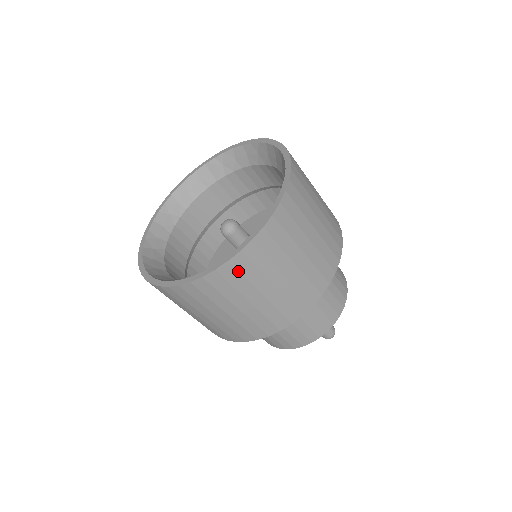
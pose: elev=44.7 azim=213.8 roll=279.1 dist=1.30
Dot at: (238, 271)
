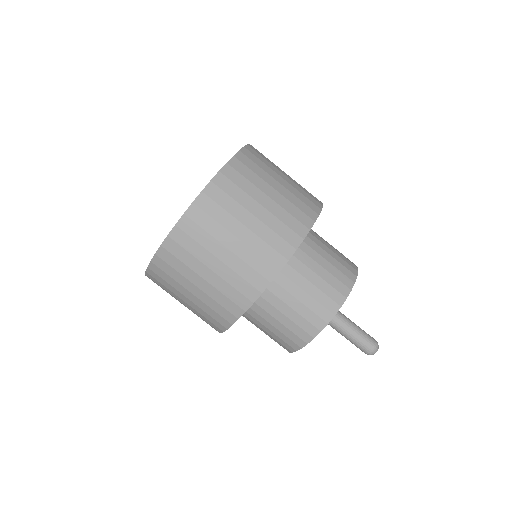
Dot at: (250, 160)
